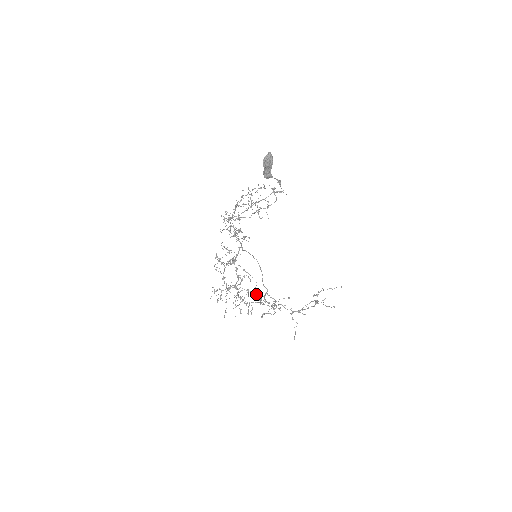
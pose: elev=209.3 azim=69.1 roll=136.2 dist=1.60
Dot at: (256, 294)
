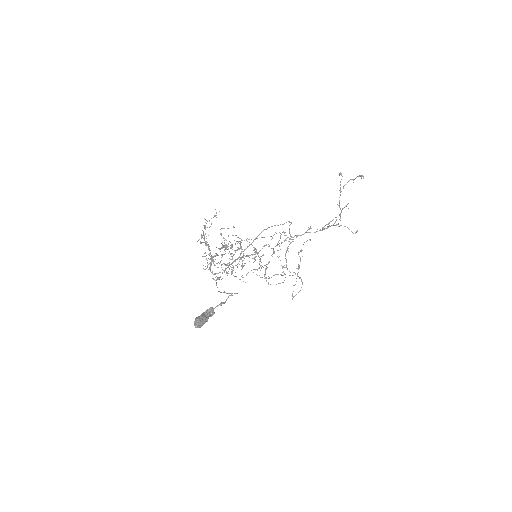
Dot at: (281, 243)
